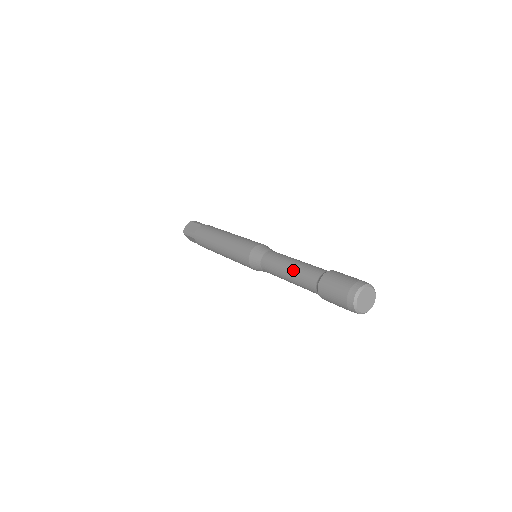
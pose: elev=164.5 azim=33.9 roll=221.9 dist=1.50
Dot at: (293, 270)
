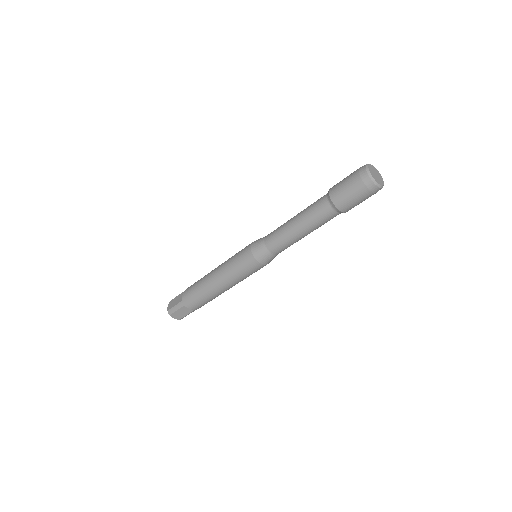
Dot at: occluded
